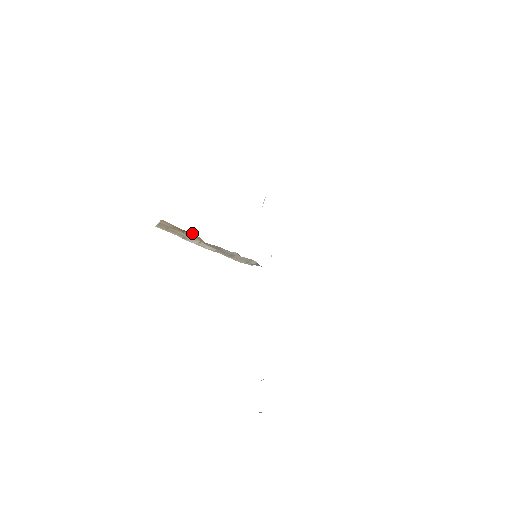
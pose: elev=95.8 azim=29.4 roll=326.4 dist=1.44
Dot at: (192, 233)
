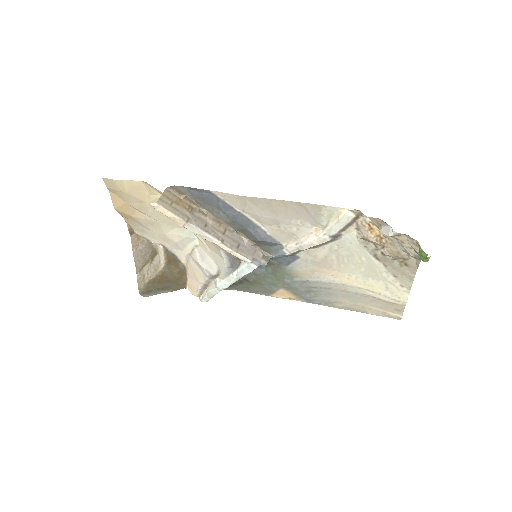
Dot at: (197, 208)
